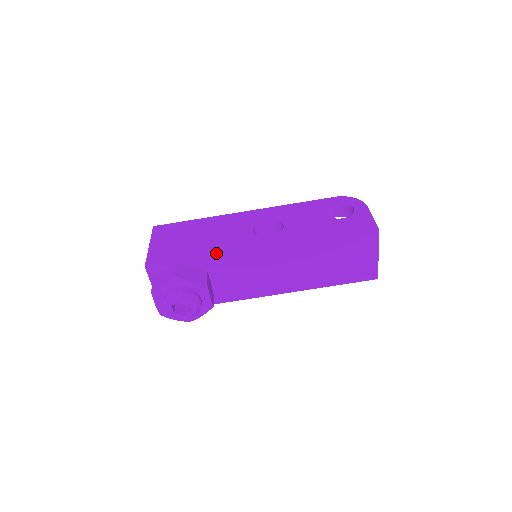
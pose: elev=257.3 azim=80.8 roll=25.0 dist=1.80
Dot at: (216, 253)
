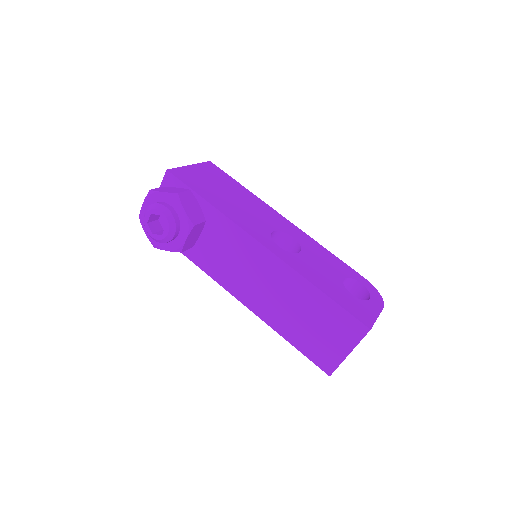
Dot at: (226, 213)
